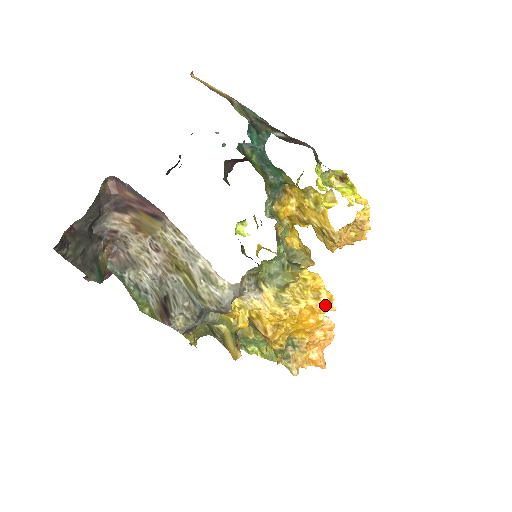
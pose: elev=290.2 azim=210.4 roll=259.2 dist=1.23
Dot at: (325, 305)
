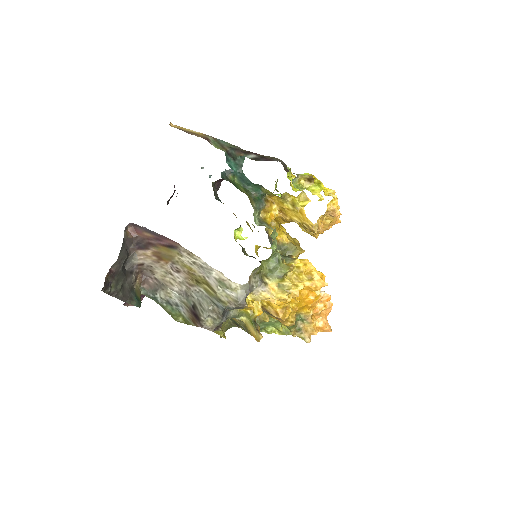
Dot at: (318, 283)
